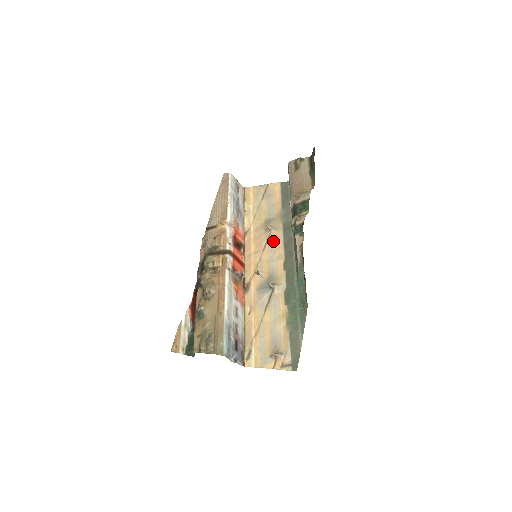
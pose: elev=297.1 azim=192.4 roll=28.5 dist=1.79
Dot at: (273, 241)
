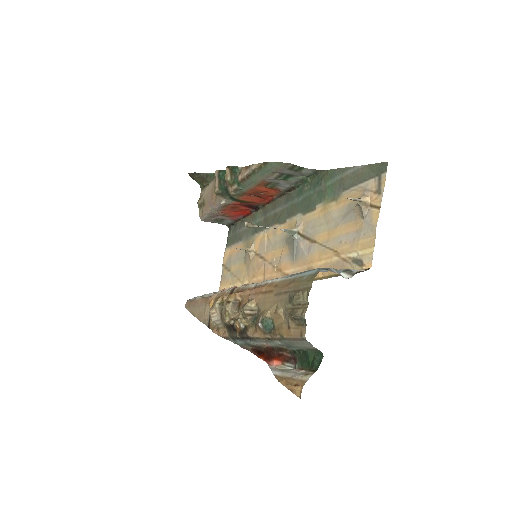
Dot at: (261, 246)
